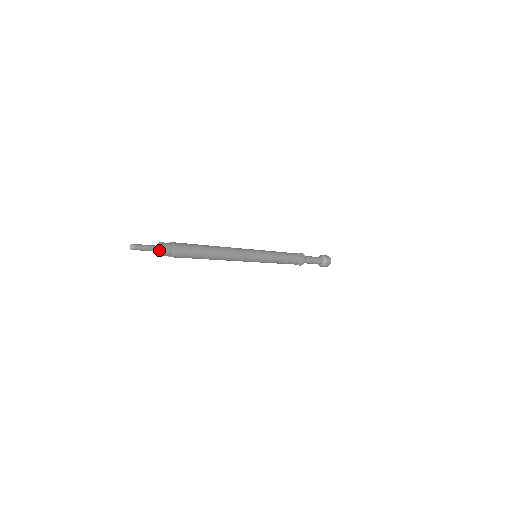
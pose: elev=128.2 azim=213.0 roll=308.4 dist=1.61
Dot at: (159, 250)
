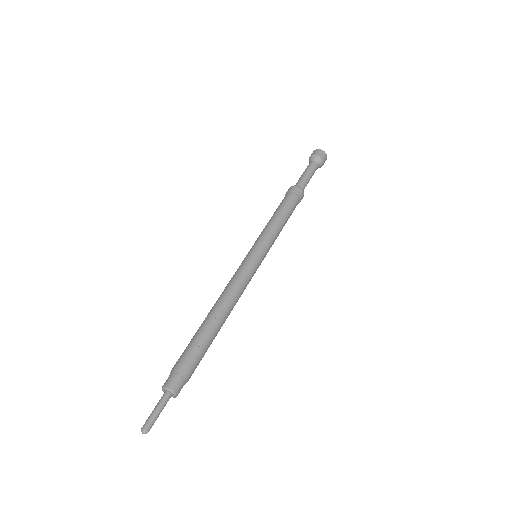
Dot at: (170, 397)
